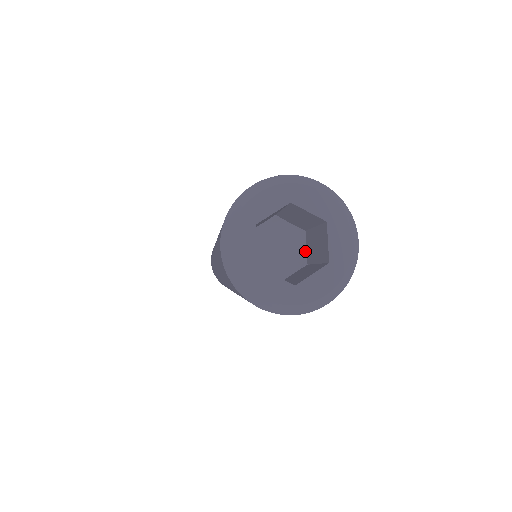
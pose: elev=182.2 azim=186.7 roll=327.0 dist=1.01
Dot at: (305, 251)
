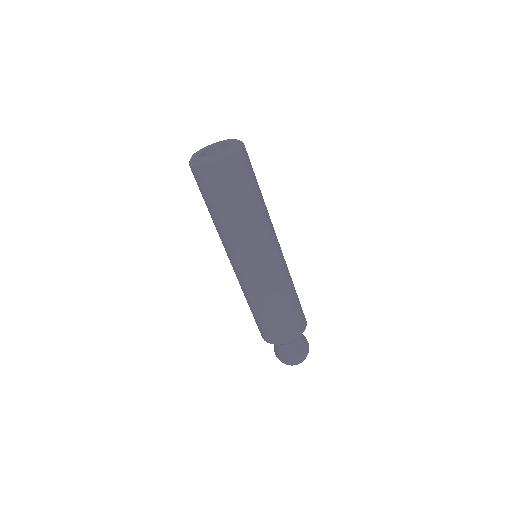
Dot at: occluded
